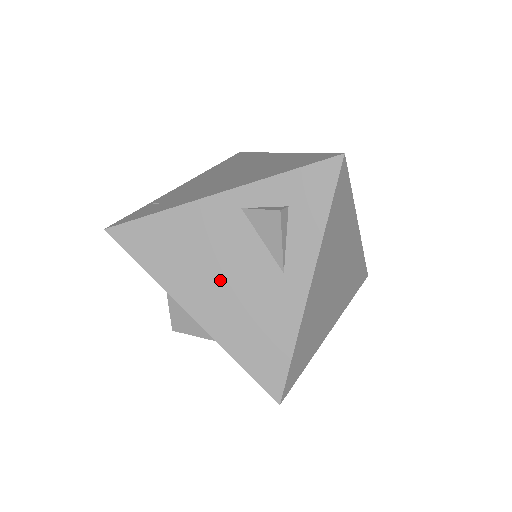
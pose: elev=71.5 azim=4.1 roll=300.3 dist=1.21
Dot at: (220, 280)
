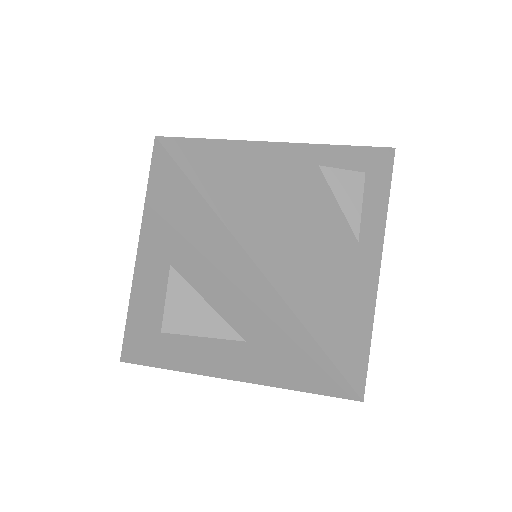
Dot at: (298, 236)
